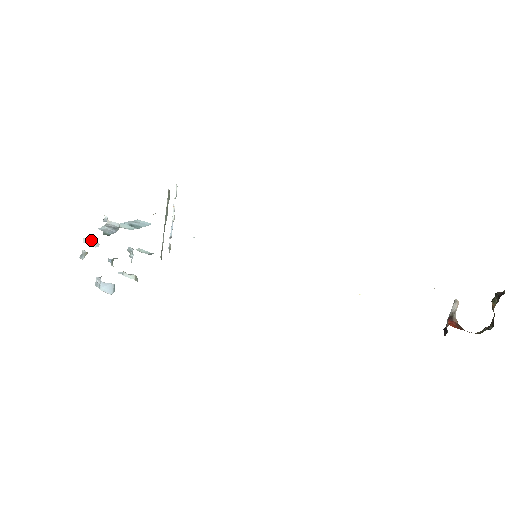
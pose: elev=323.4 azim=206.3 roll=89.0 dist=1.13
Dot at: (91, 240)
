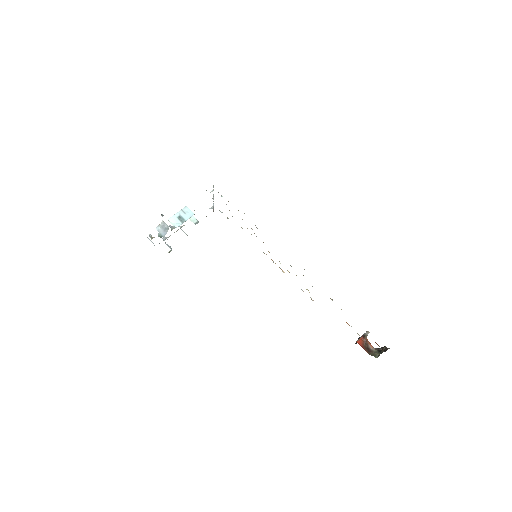
Dot at: occluded
